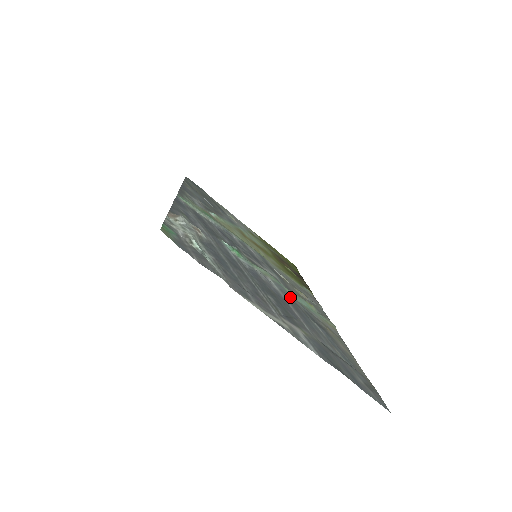
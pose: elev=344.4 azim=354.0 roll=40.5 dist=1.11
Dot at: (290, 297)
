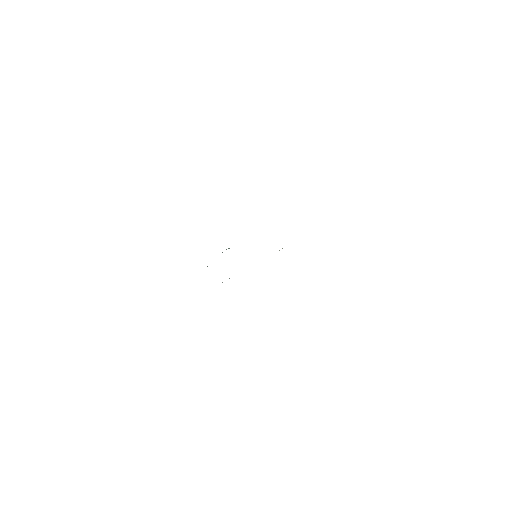
Dot at: occluded
